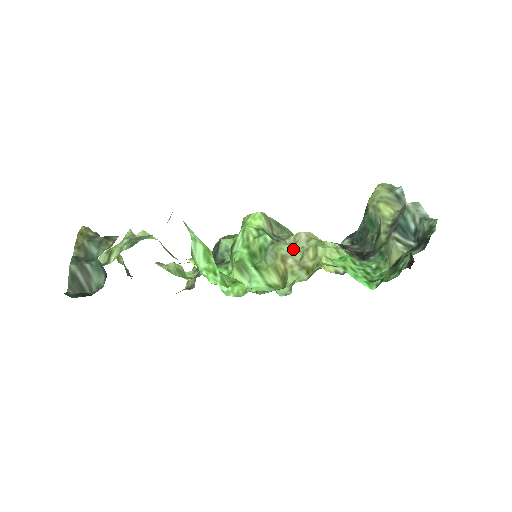
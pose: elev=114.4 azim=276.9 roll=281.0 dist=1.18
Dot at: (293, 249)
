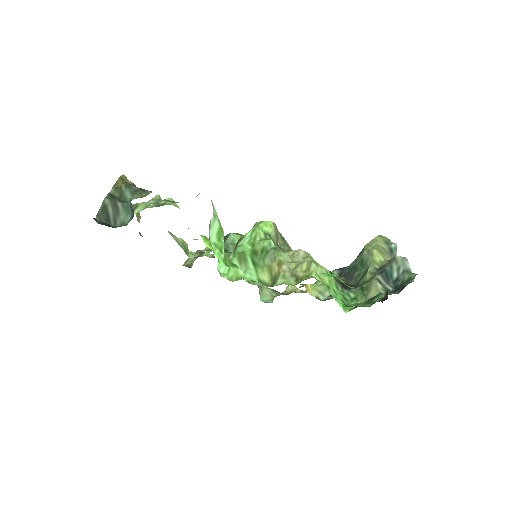
Dot at: (290, 259)
